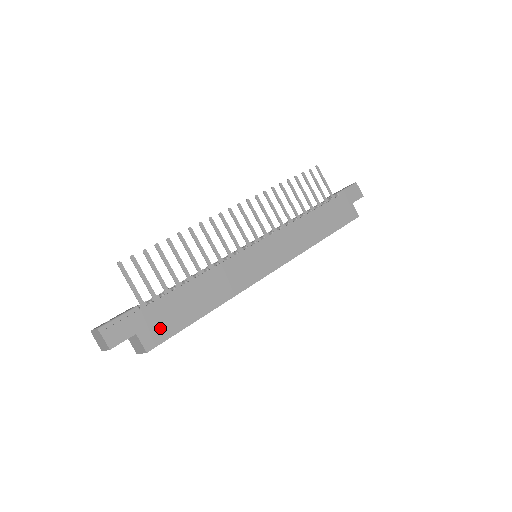
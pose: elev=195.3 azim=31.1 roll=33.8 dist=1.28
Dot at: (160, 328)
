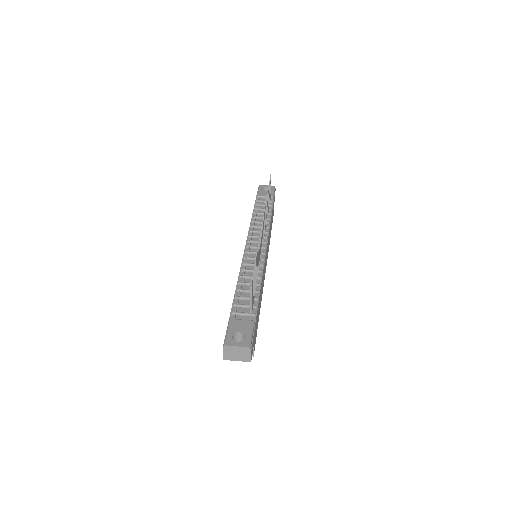
Dot at: occluded
